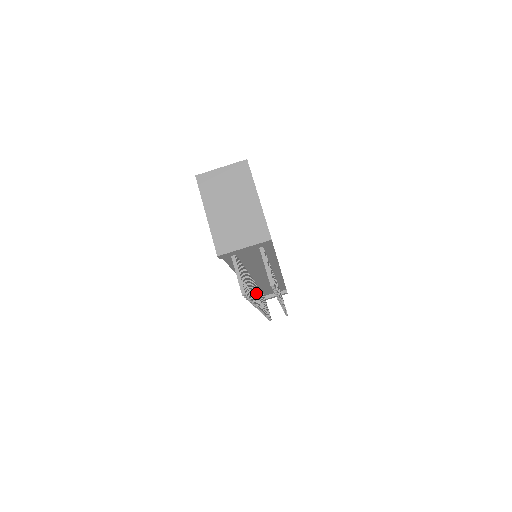
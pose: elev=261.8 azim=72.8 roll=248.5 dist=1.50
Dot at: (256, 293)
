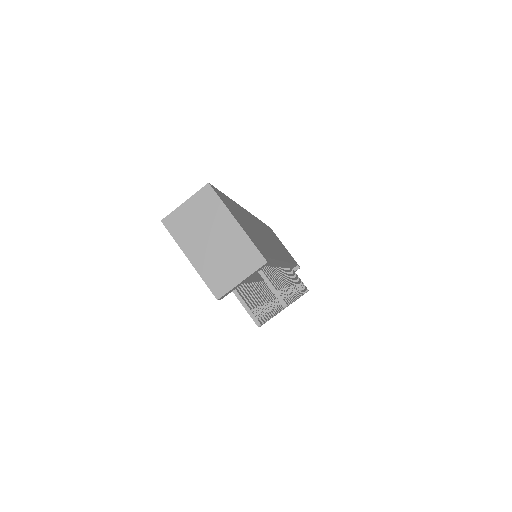
Dot at: (270, 295)
